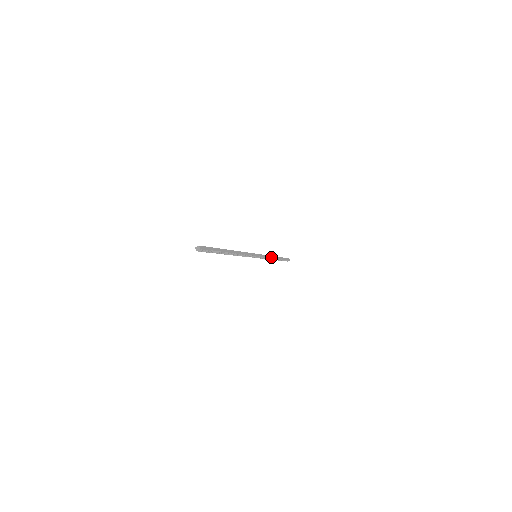
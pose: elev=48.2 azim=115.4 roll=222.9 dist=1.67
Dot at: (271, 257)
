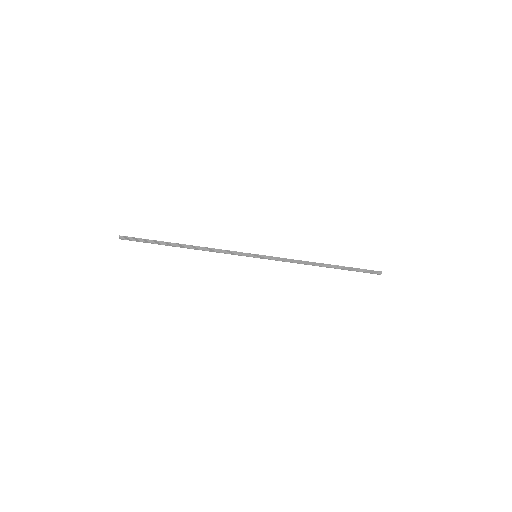
Dot at: (304, 261)
